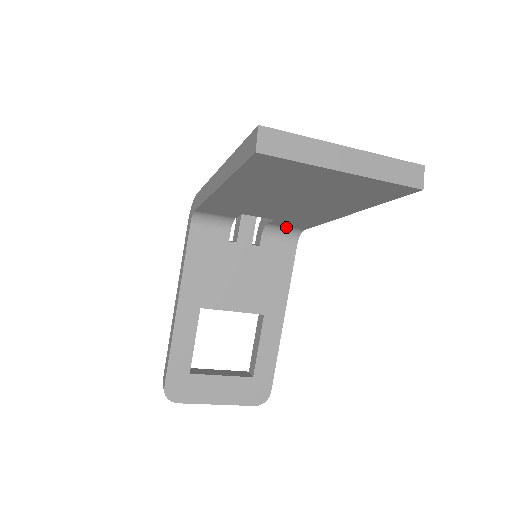
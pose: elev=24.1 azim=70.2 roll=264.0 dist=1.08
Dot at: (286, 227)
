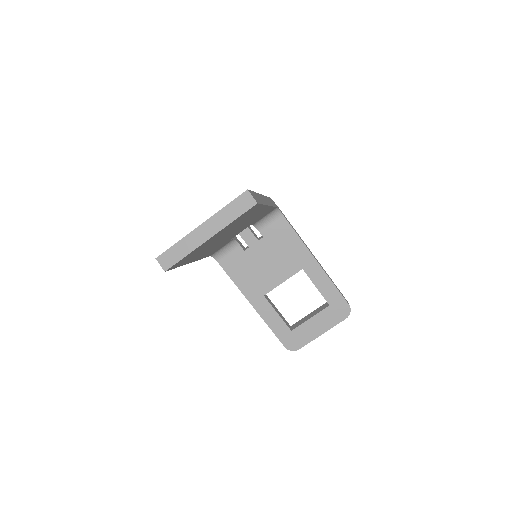
Dot at: (265, 216)
